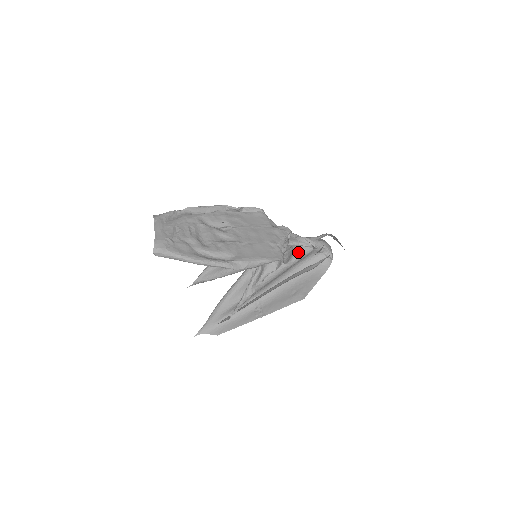
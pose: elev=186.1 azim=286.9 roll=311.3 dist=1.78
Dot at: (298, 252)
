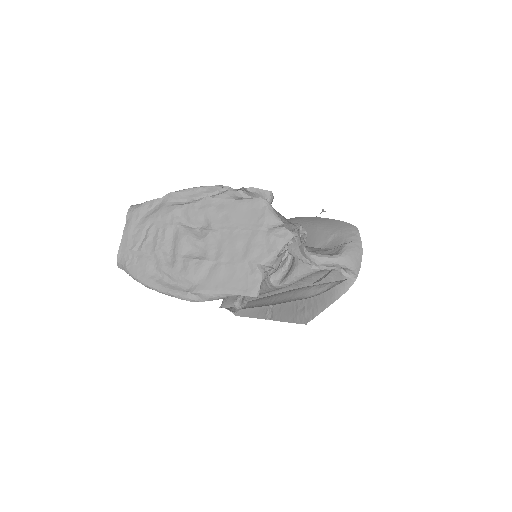
Dot at: (295, 272)
